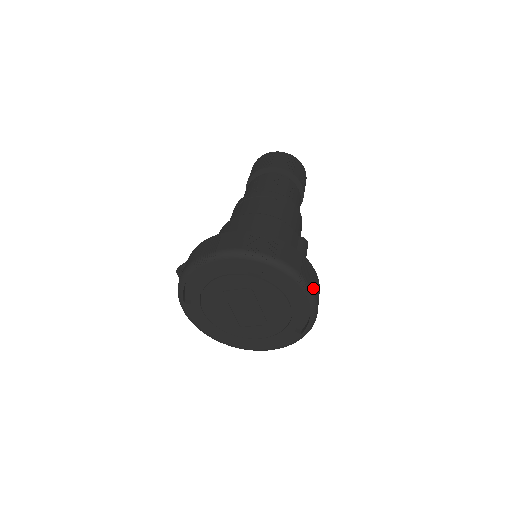
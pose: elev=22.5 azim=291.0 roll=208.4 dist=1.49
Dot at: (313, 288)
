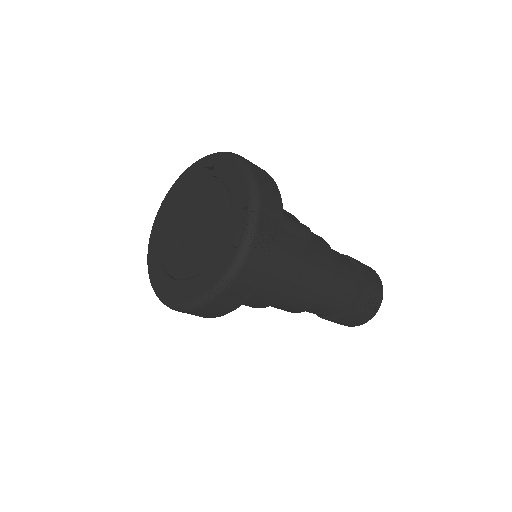
Dot at: (259, 178)
